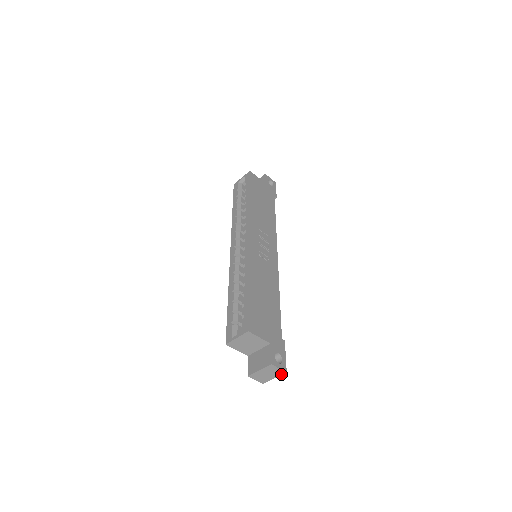
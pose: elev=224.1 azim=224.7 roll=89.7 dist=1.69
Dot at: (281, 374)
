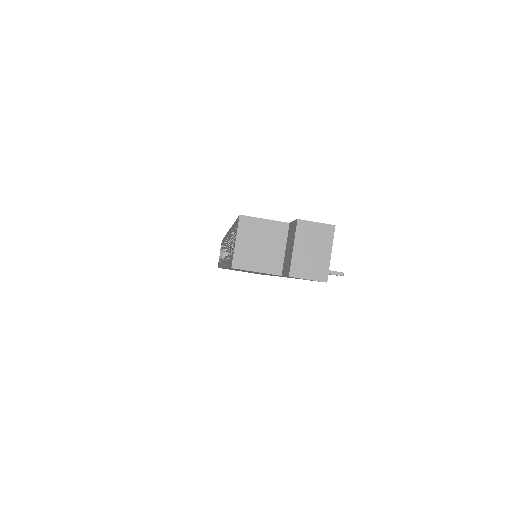
Dot at: (332, 237)
